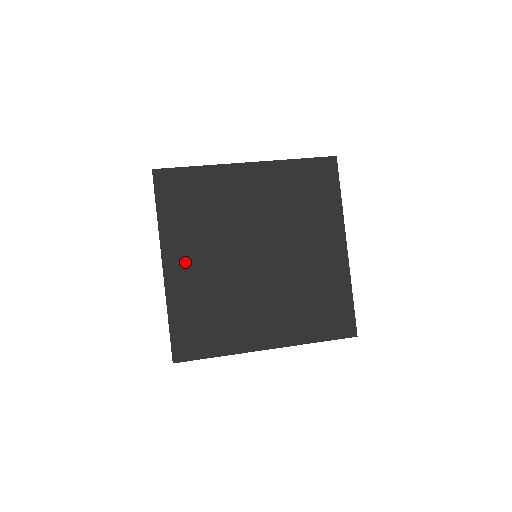
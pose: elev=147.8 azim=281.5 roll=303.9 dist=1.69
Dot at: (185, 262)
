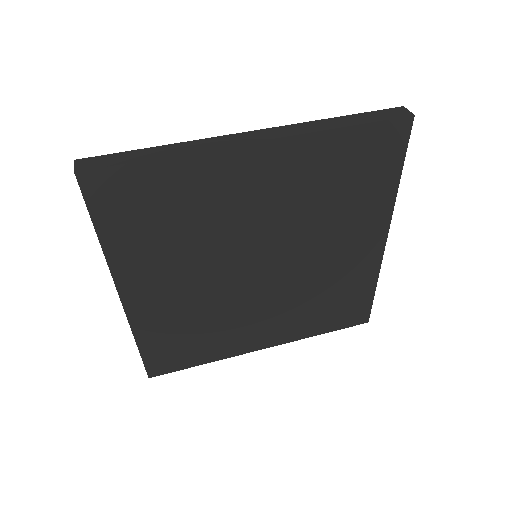
Dot at: (154, 290)
